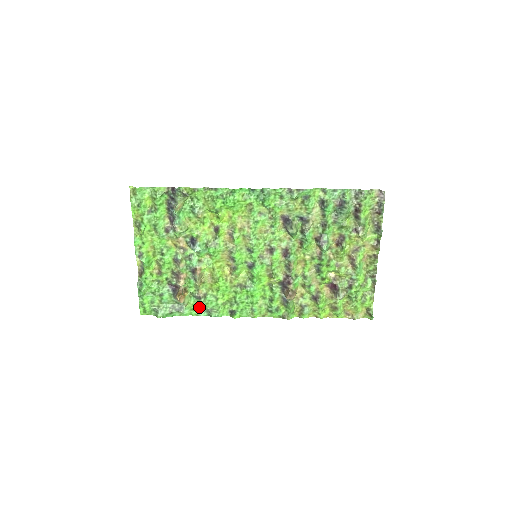
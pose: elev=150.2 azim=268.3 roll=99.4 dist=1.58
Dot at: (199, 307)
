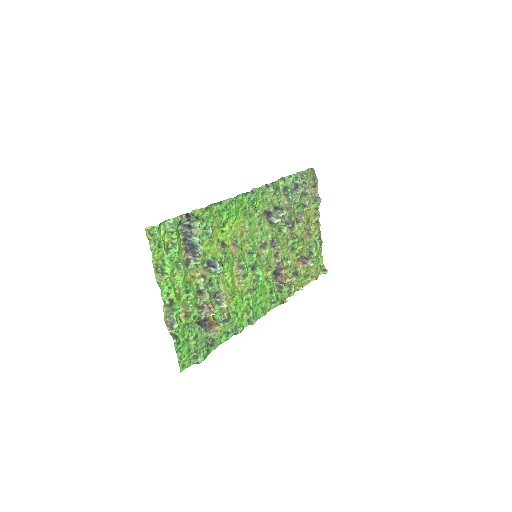
Dot at: (225, 331)
